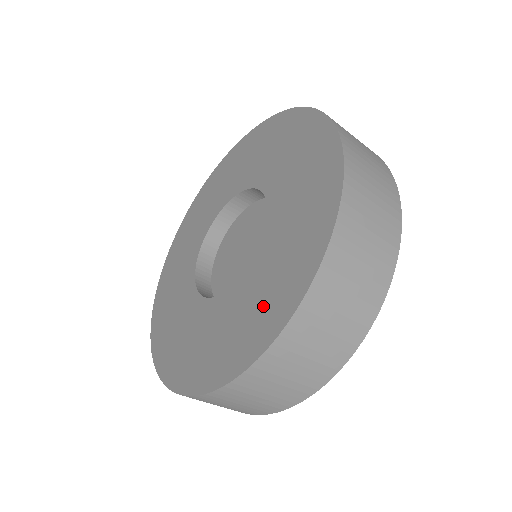
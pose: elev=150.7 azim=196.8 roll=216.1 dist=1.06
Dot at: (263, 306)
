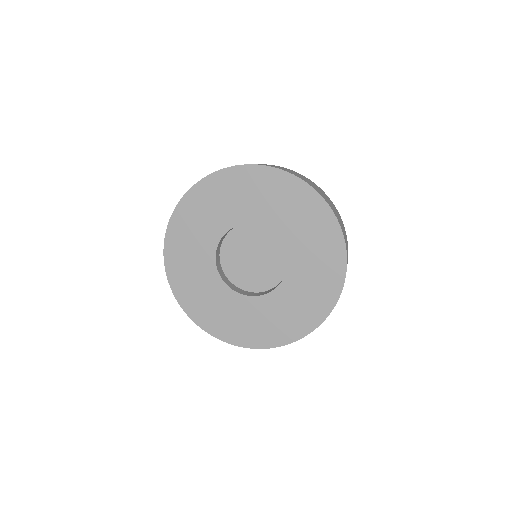
Dot at: (311, 301)
